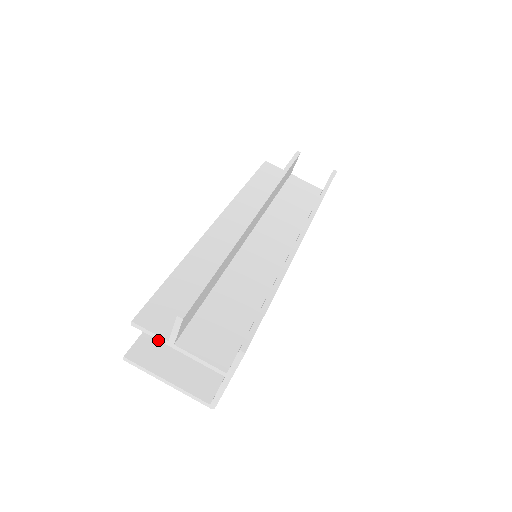
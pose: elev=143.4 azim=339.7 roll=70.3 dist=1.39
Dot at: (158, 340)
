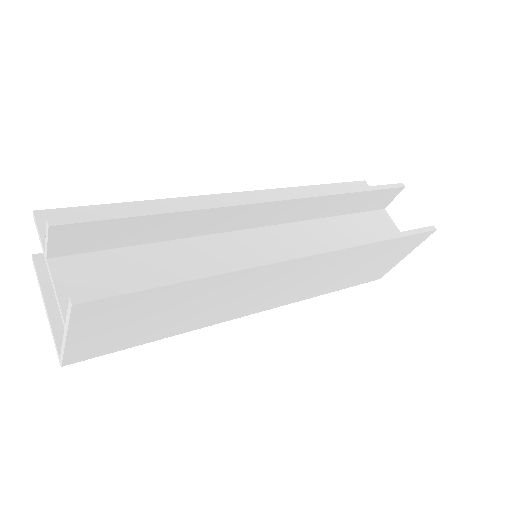
Dot at: occluded
